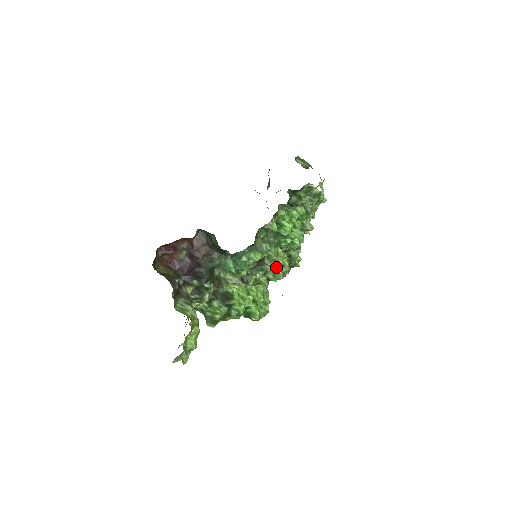
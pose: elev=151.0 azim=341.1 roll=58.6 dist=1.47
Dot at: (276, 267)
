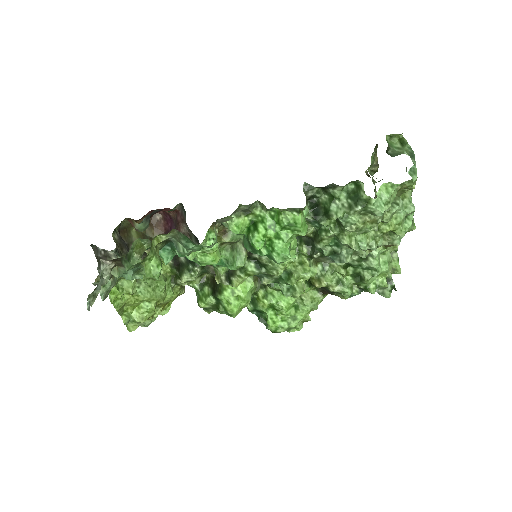
Dot at: (288, 280)
